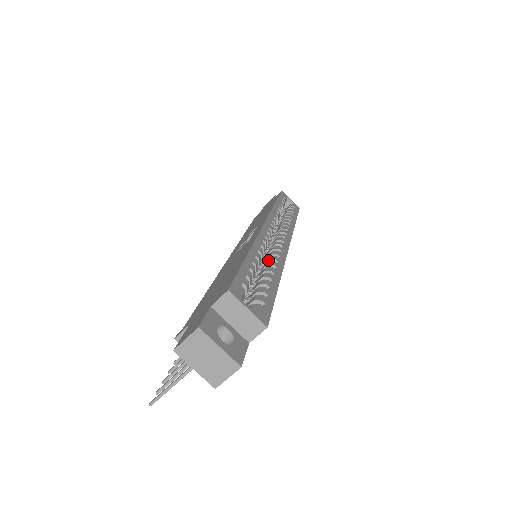
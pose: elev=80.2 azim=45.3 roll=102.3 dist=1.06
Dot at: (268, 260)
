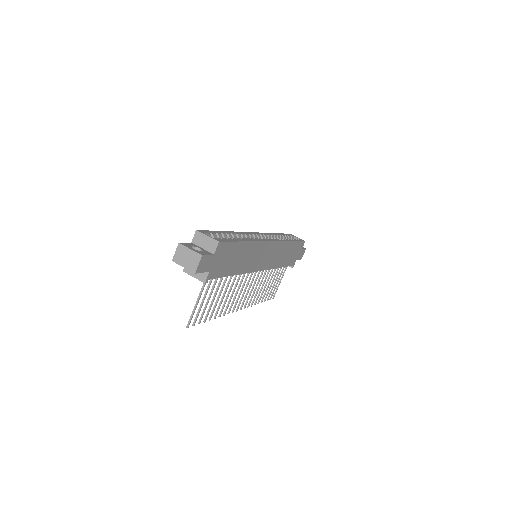
Dot at: occluded
